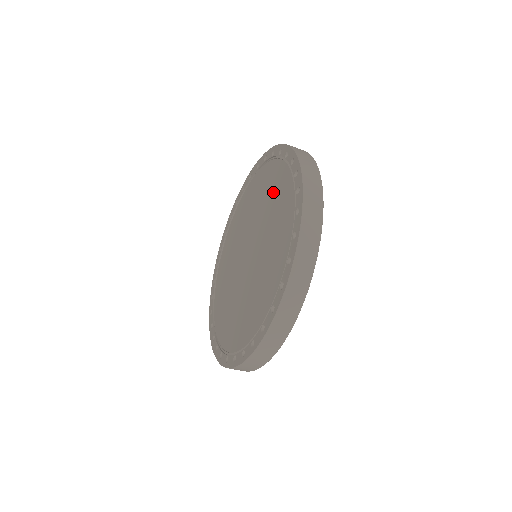
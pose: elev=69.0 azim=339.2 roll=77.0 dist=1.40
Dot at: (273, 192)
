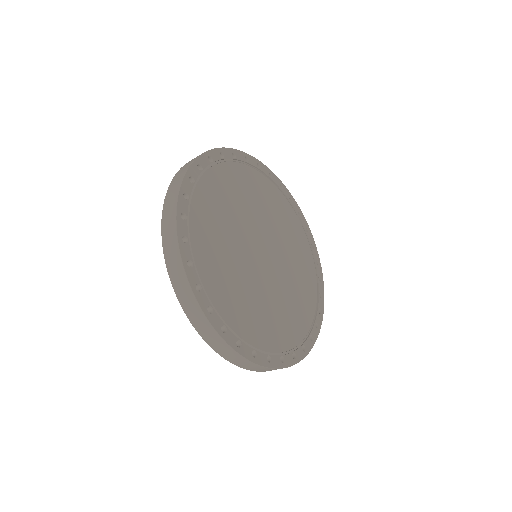
Dot at: occluded
